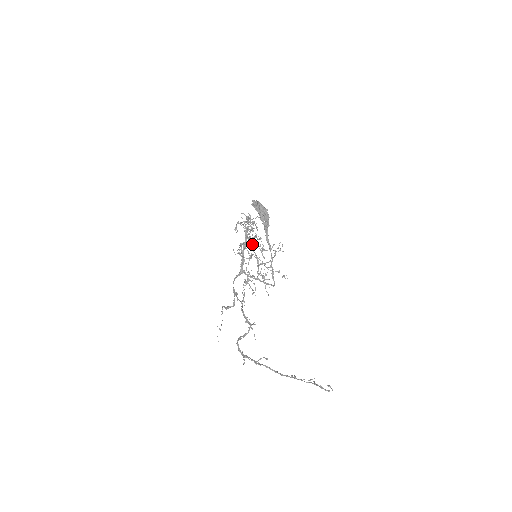
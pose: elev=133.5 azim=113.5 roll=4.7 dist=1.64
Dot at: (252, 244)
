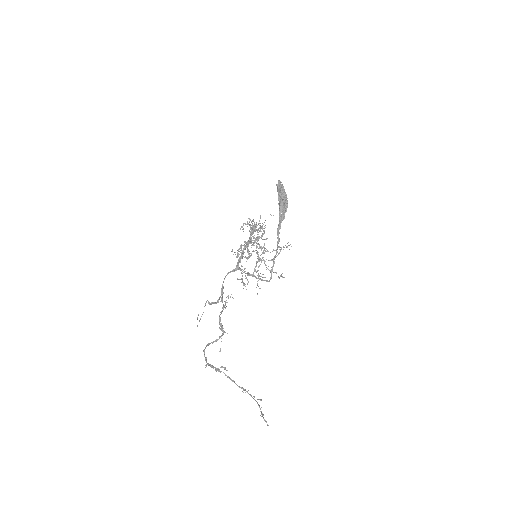
Dot at: occluded
